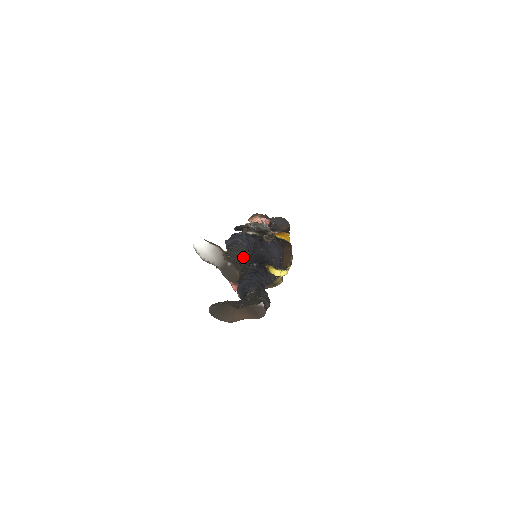
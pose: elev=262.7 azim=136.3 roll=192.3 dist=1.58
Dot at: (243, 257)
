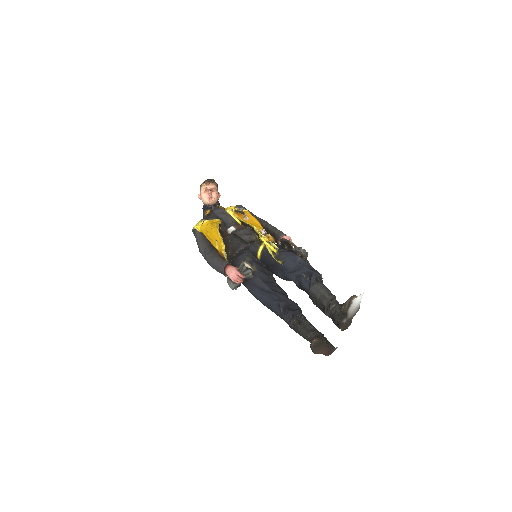
Dot at: occluded
